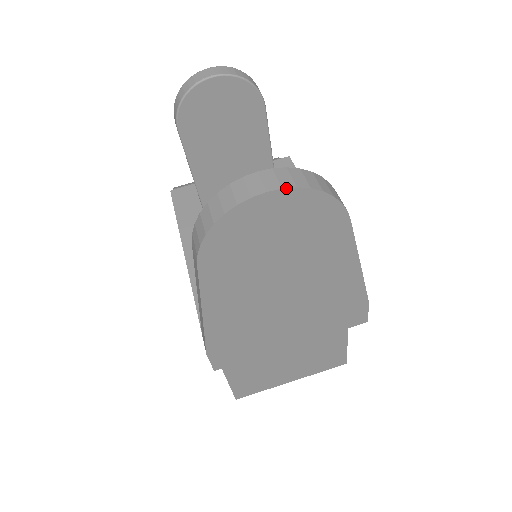
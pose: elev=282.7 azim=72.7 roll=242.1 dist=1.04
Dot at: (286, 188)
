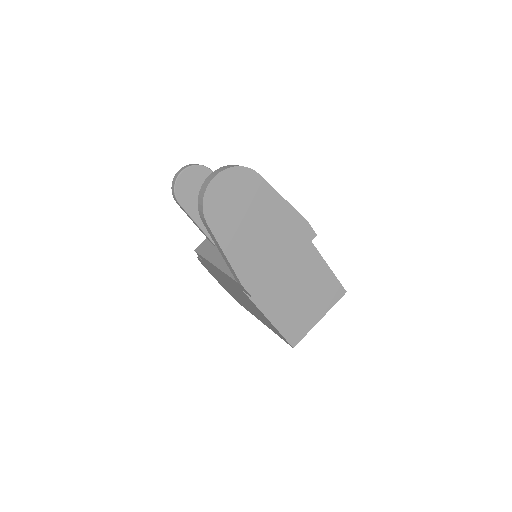
Dot at: (222, 171)
